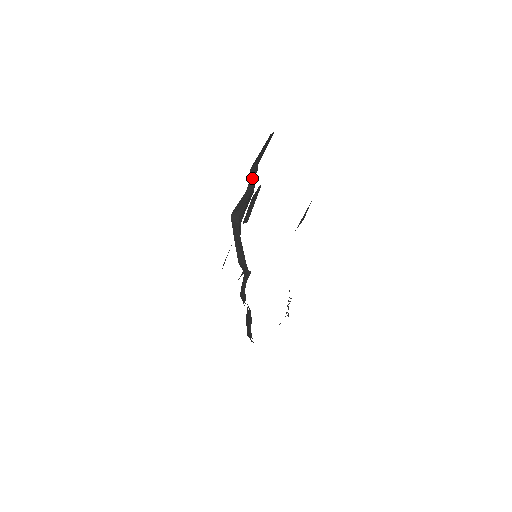
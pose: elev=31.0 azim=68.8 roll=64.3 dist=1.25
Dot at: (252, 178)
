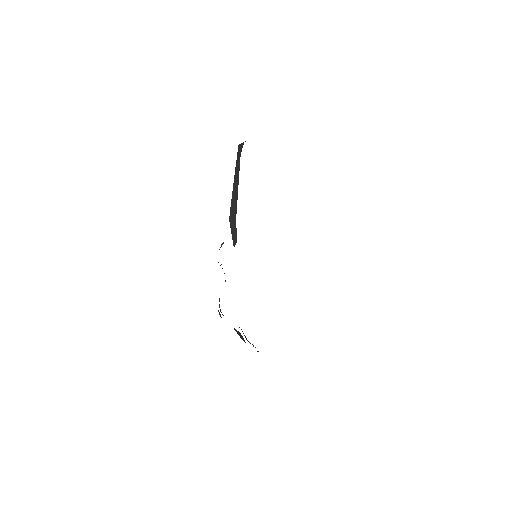
Dot at: occluded
